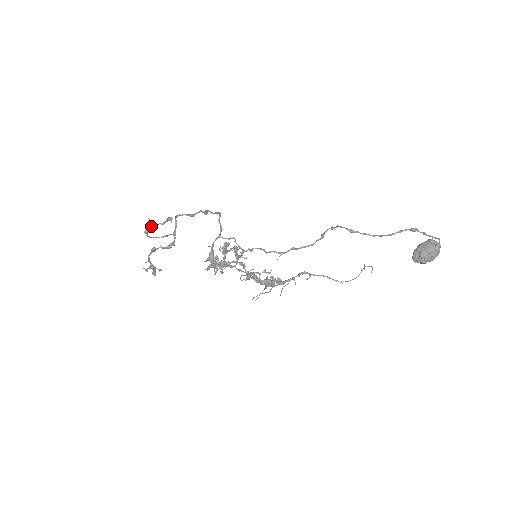
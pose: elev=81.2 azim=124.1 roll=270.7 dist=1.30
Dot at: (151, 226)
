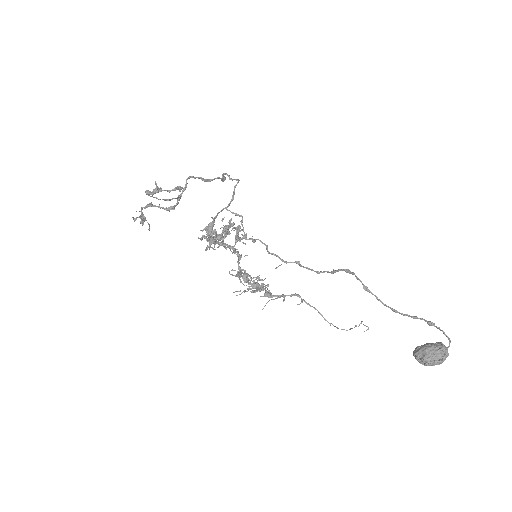
Dot at: (155, 189)
